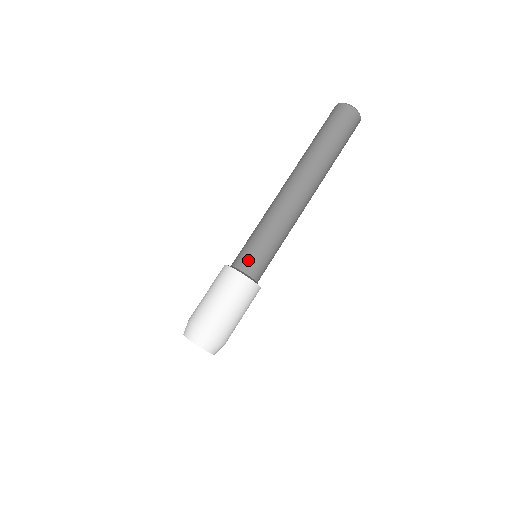
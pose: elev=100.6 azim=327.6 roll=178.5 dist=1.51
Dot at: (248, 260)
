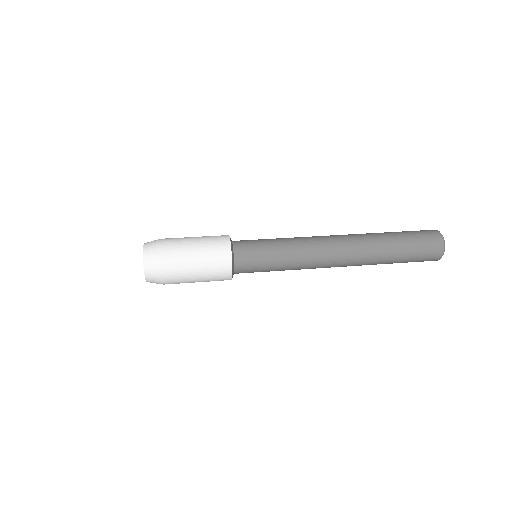
Dot at: (246, 246)
